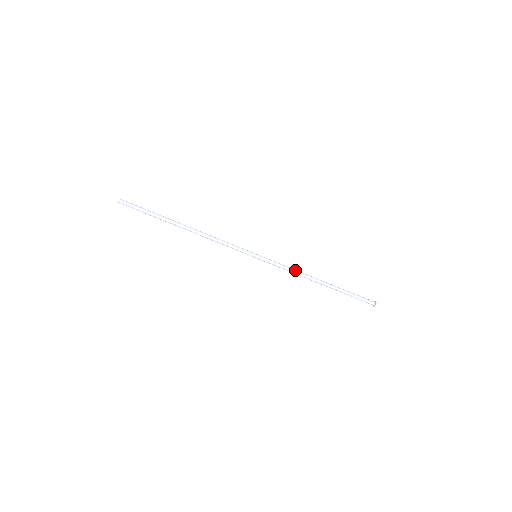
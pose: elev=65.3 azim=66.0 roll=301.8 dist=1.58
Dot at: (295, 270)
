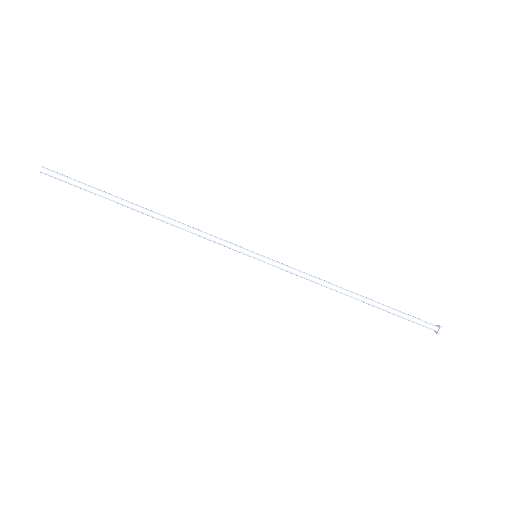
Dot at: (316, 277)
